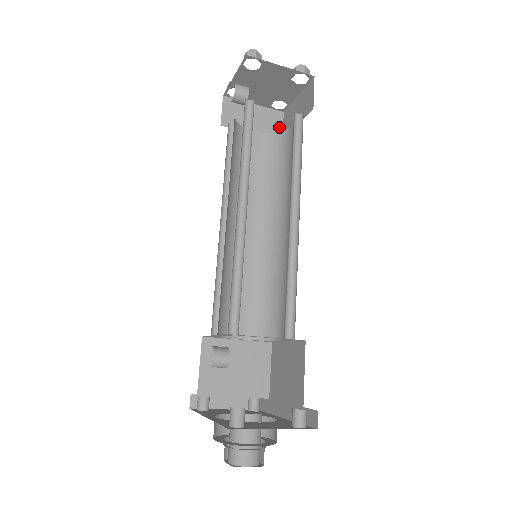
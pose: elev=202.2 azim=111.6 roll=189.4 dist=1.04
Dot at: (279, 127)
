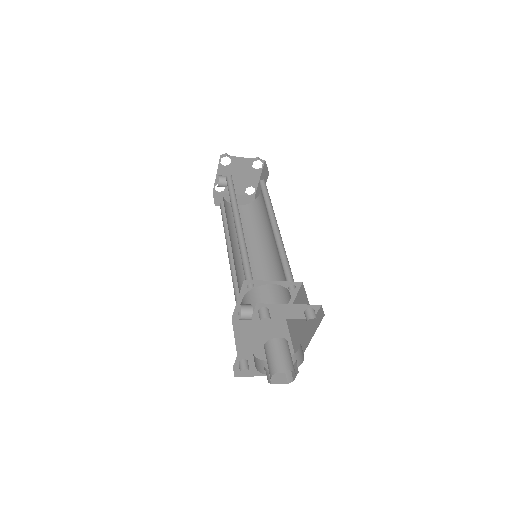
Dot at: occluded
